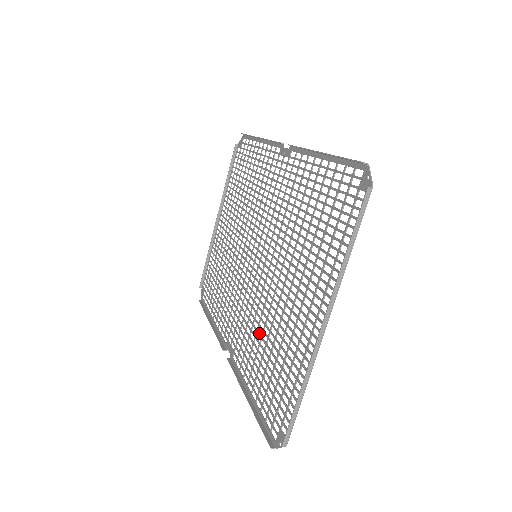
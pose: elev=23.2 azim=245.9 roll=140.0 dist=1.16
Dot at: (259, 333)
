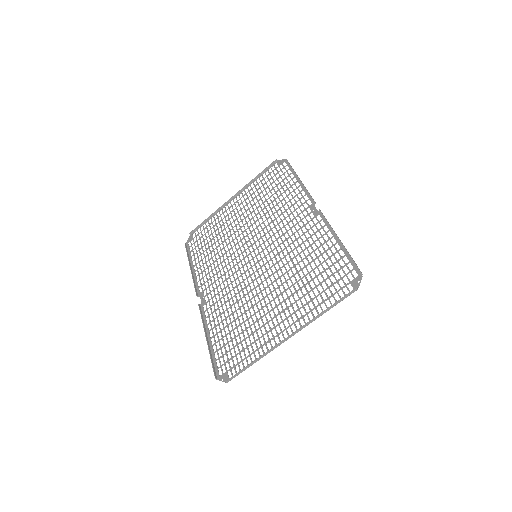
Dot at: (235, 307)
